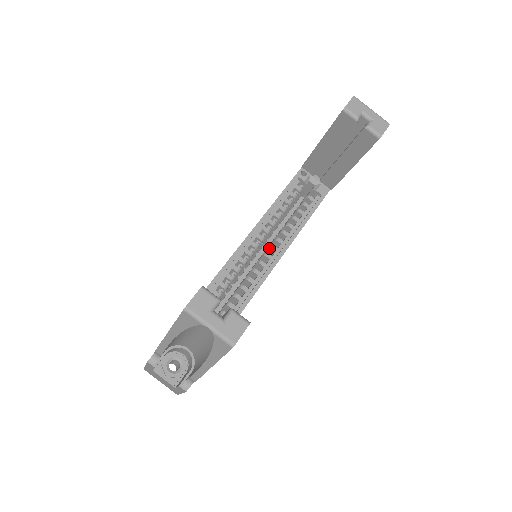
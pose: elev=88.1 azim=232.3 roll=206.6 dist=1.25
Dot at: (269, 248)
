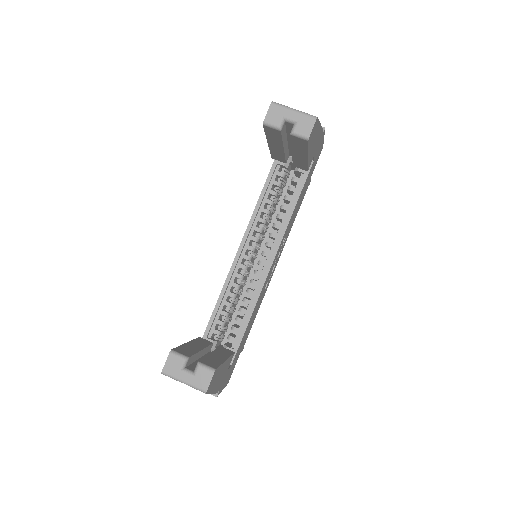
Dot at: (265, 245)
